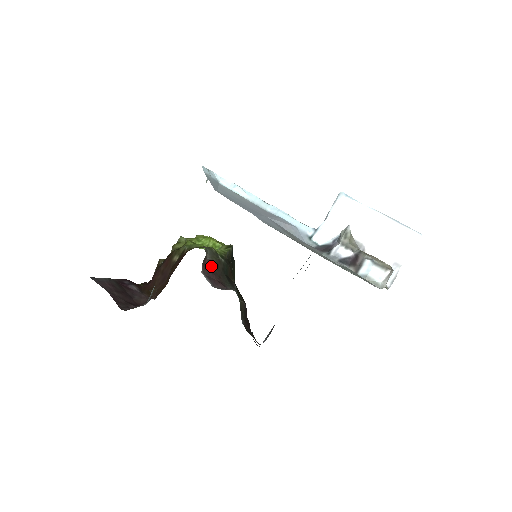
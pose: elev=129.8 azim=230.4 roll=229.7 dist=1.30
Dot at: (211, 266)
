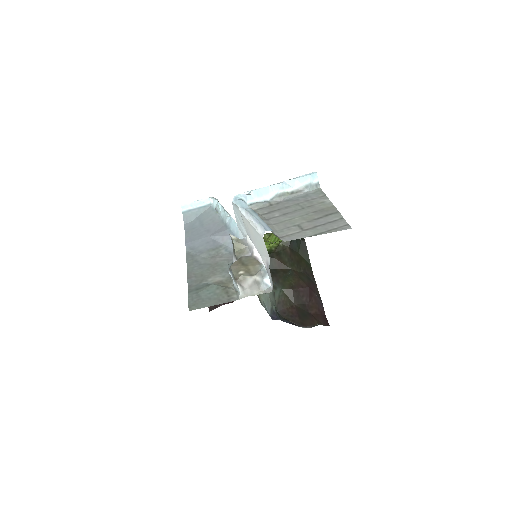
Dot at: occluded
